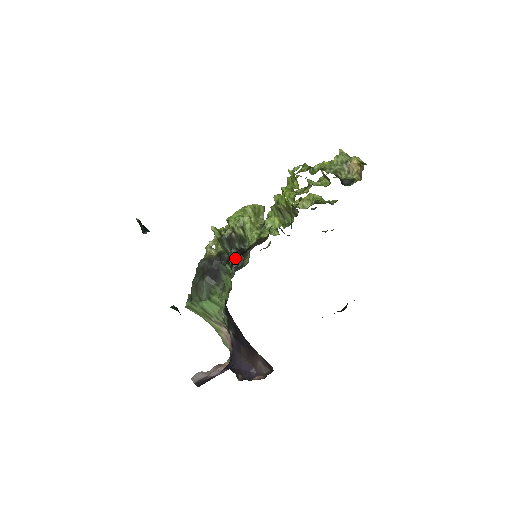
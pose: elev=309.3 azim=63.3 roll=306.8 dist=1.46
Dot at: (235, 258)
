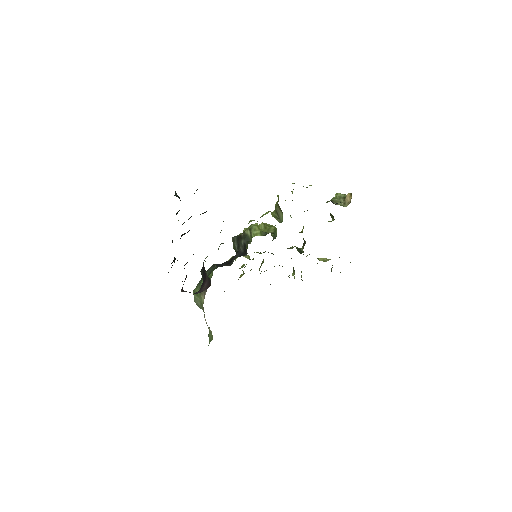
Dot at: occluded
